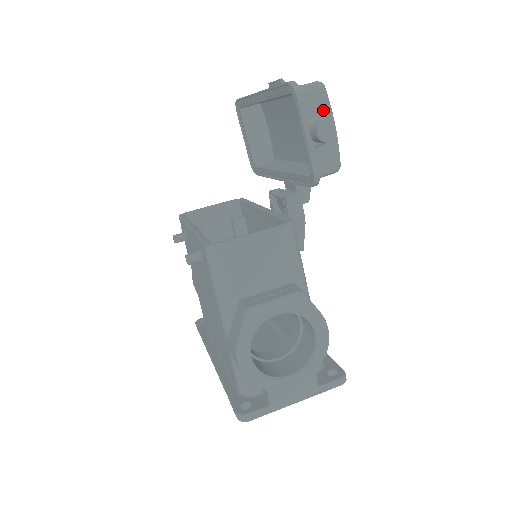
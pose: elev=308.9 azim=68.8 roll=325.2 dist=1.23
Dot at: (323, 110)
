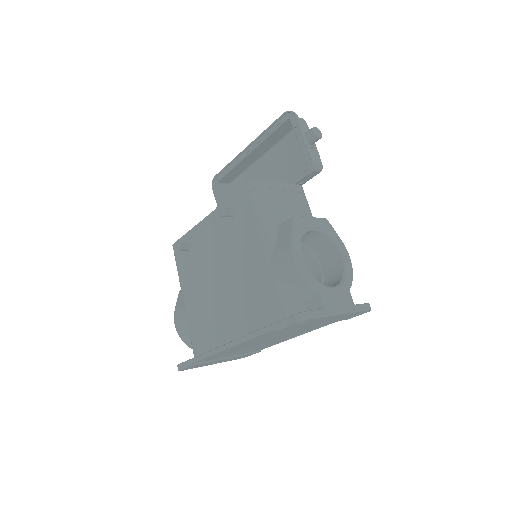
Dot at: occluded
